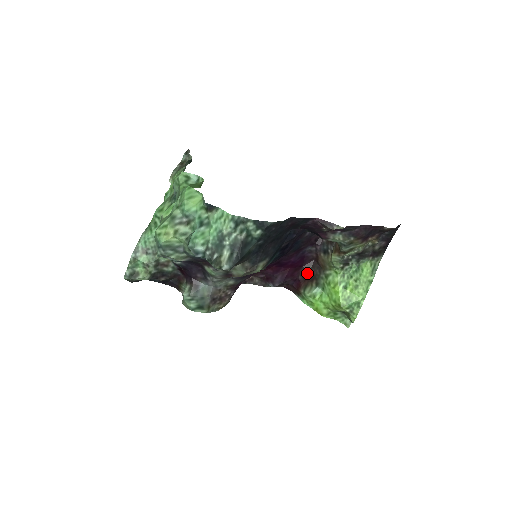
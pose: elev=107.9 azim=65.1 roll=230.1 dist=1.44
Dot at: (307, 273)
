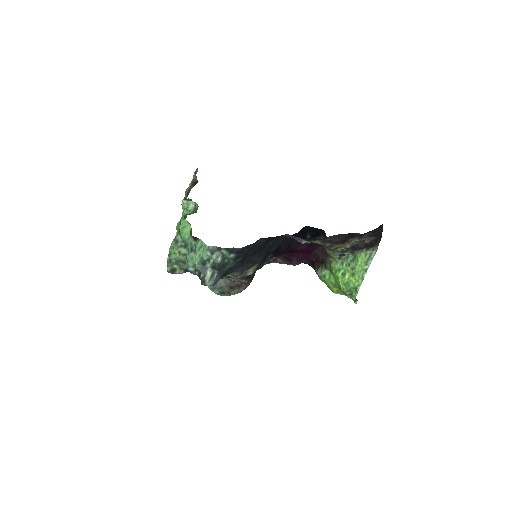
Dot at: (318, 256)
